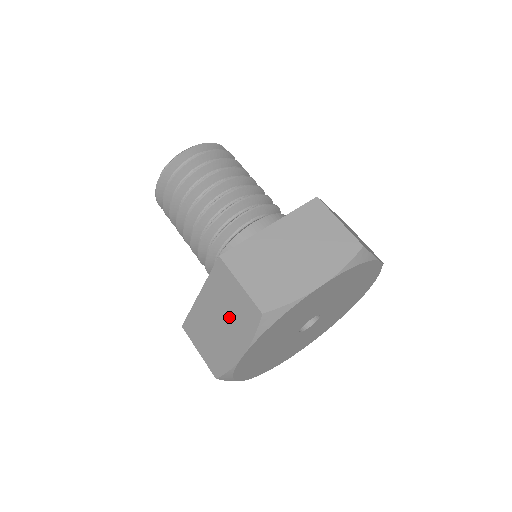
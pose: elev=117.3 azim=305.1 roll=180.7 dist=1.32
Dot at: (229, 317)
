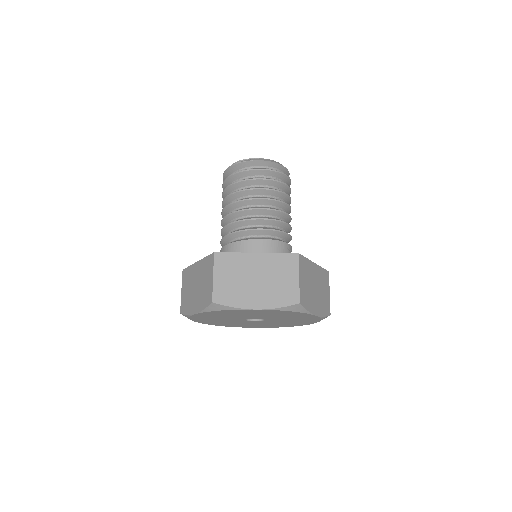
Dot at: (201, 288)
